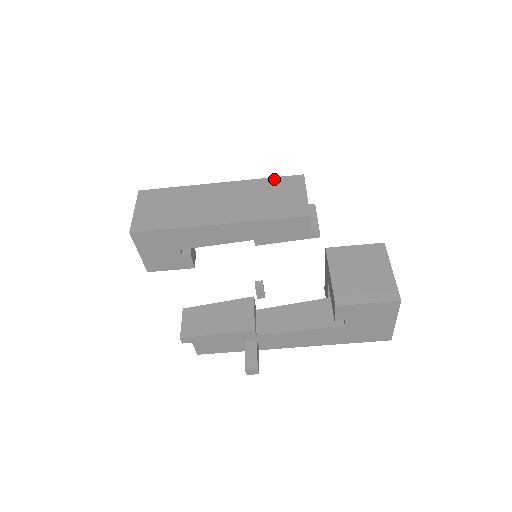
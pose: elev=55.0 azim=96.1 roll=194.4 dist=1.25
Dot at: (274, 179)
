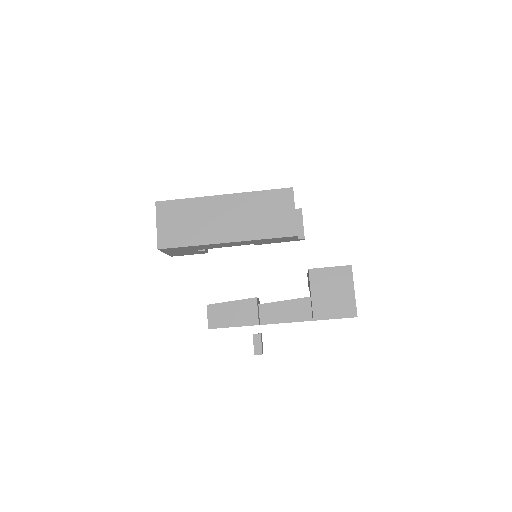
Dot at: (268, 192)
